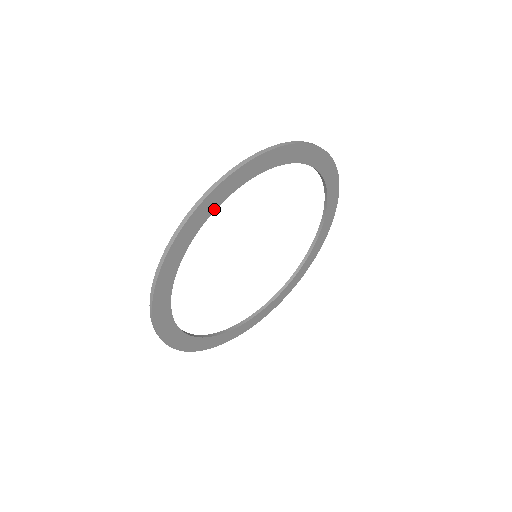
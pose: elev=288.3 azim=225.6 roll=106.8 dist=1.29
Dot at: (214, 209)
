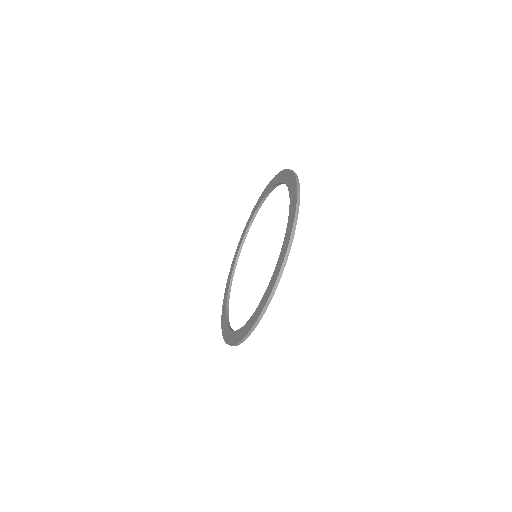
Dot at: occluded
